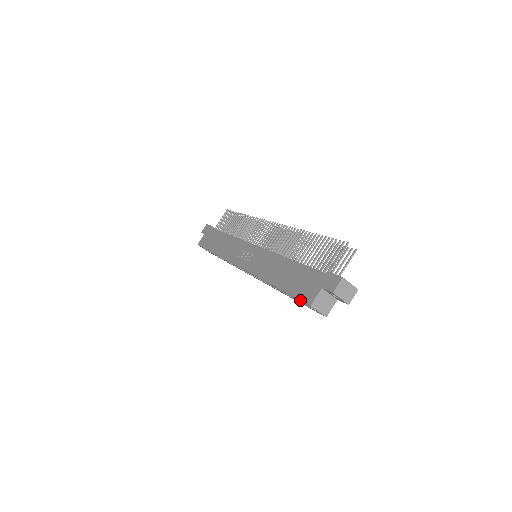
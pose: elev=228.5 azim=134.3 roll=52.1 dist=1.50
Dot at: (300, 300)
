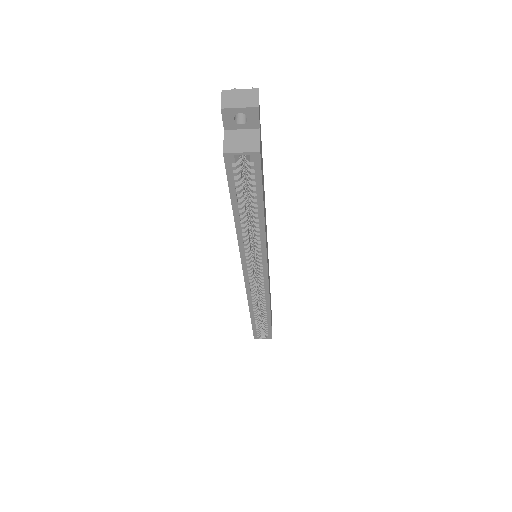
Dot at: occluded
